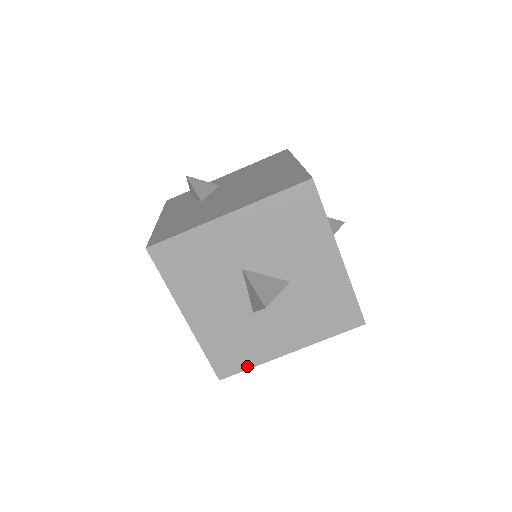
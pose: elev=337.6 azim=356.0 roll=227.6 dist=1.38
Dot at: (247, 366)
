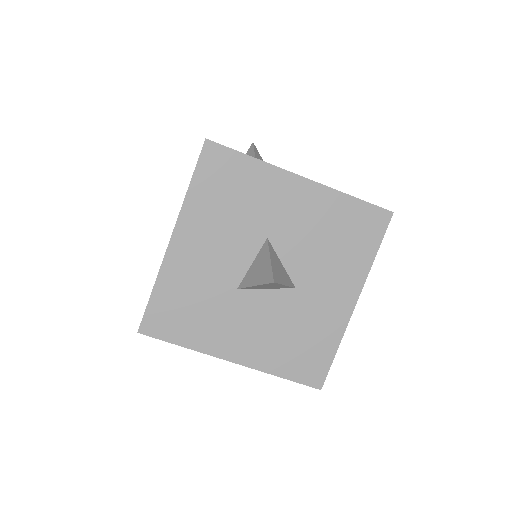
Dot at: (179, 340)
